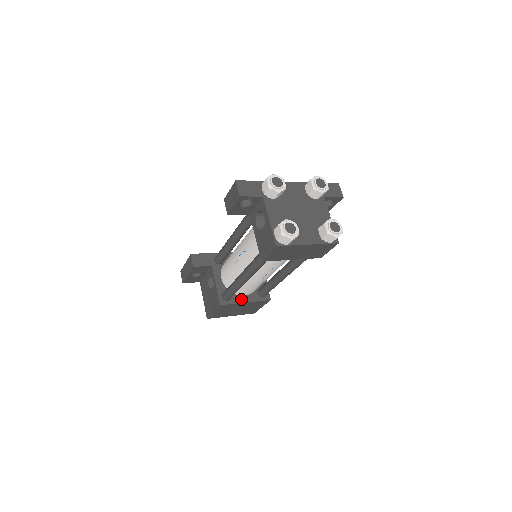
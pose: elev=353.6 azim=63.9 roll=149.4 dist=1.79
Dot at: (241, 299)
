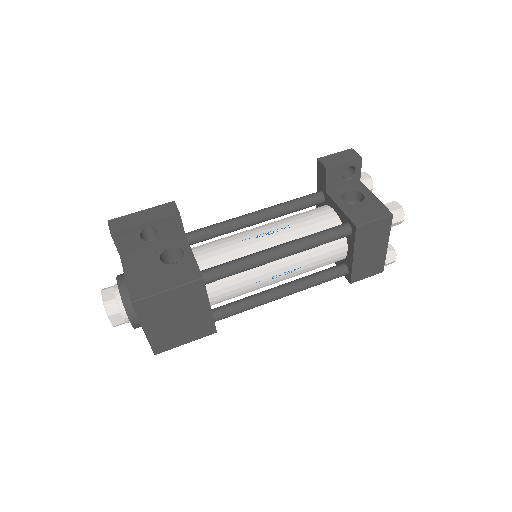
Dot at: occluded
